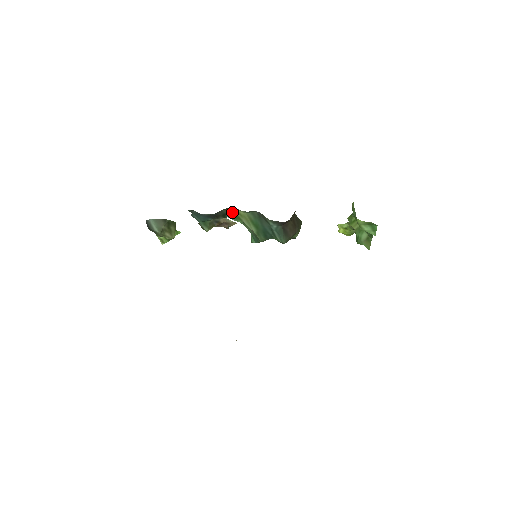
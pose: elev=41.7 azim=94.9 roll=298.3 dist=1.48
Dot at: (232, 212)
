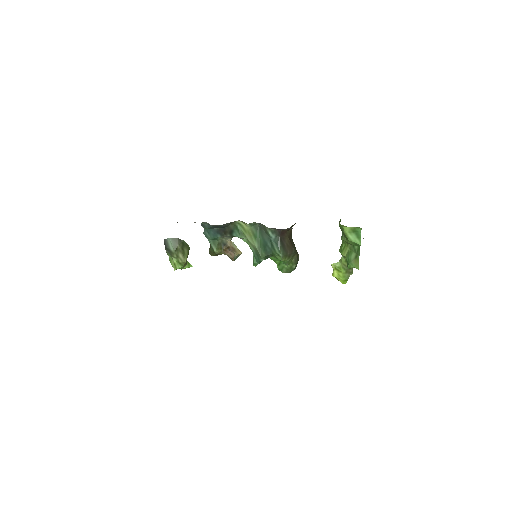
Dot at: (238, 228)
